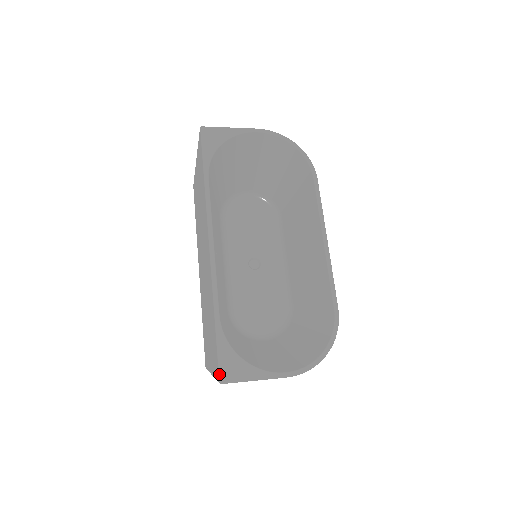
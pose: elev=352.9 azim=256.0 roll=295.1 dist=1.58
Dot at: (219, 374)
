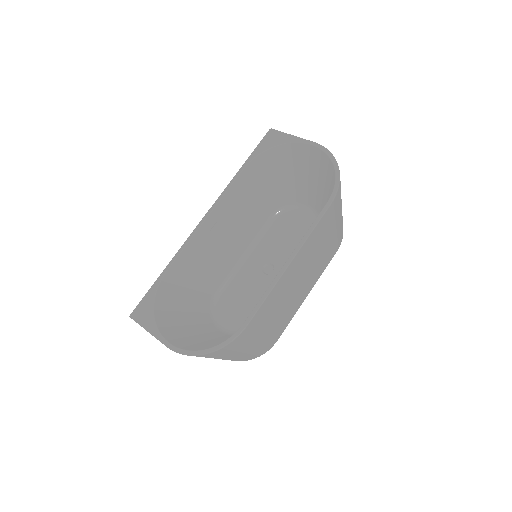
Dot at: (134, 309)
